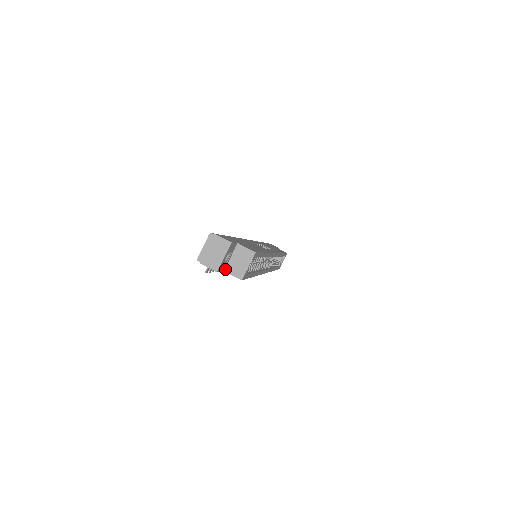
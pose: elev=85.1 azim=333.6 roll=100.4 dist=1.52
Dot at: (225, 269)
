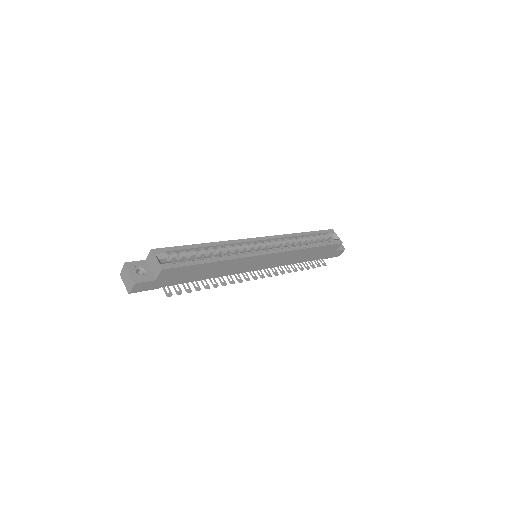
Dot at: (155, 278)
